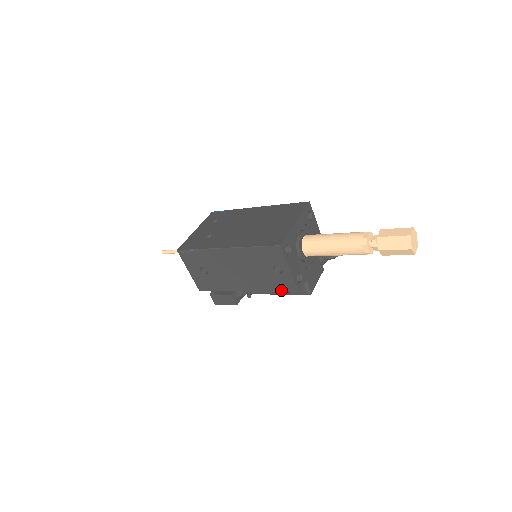
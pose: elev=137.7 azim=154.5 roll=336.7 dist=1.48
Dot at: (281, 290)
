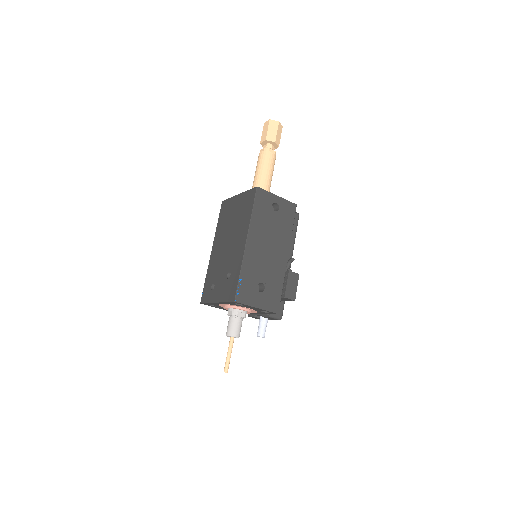
Dot at: (292, 220)
